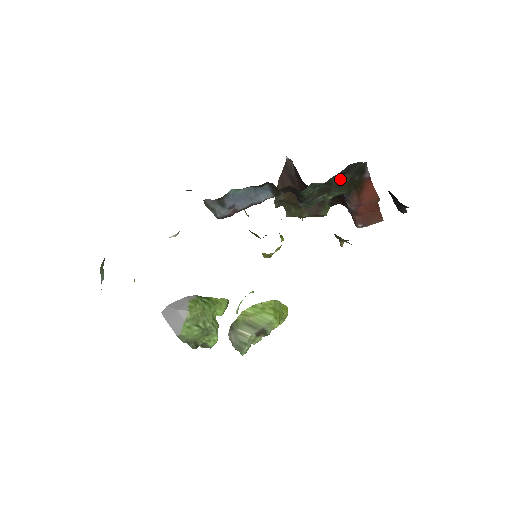
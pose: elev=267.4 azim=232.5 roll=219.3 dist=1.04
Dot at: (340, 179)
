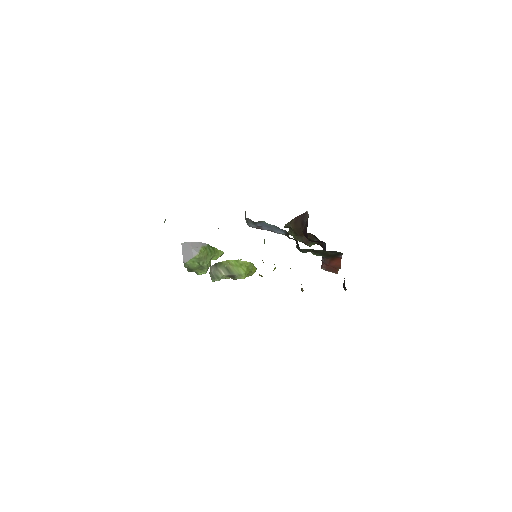
Dot at: (325, 251)
